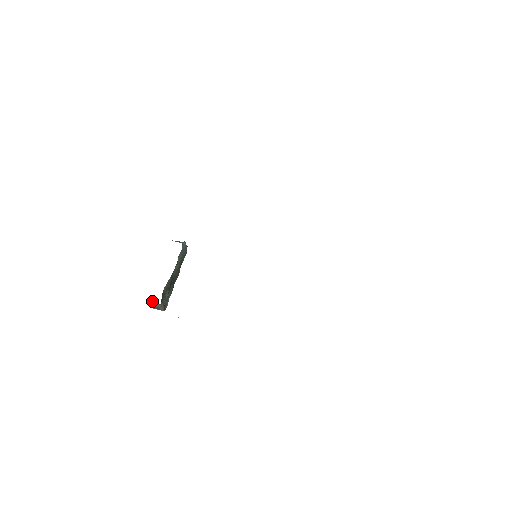
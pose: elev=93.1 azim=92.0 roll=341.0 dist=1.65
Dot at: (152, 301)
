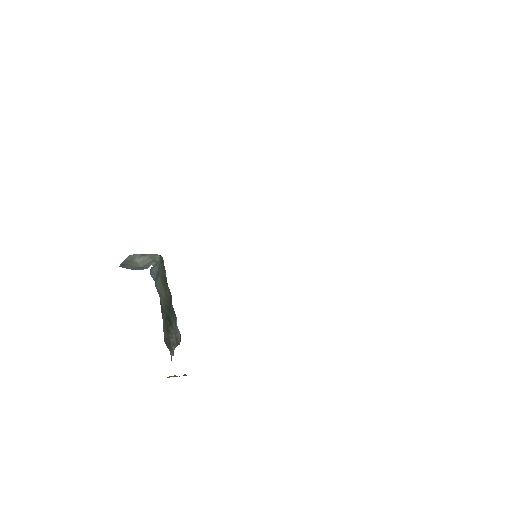
Dot at: occluded
